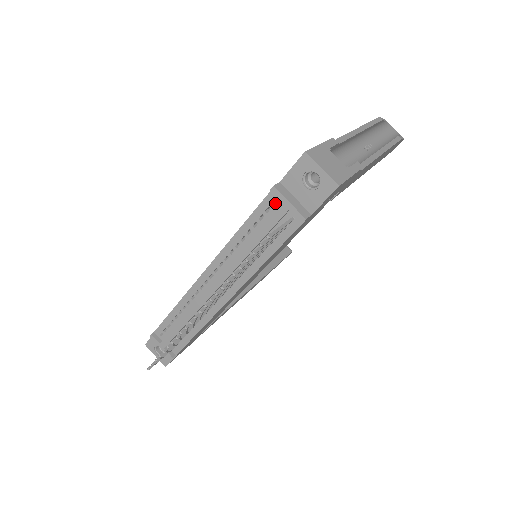
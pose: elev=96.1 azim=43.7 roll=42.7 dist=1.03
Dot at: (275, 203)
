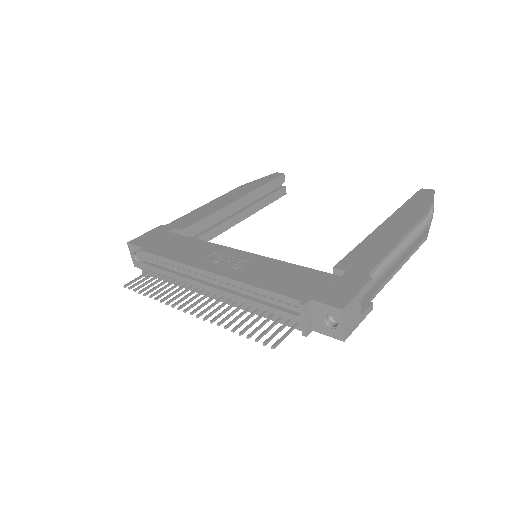
Dot at: (296, 307)
